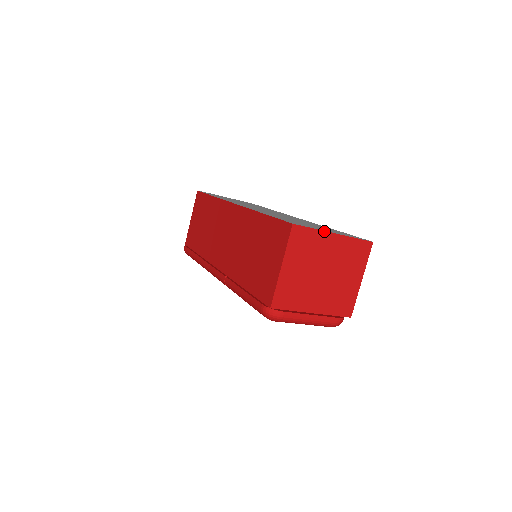
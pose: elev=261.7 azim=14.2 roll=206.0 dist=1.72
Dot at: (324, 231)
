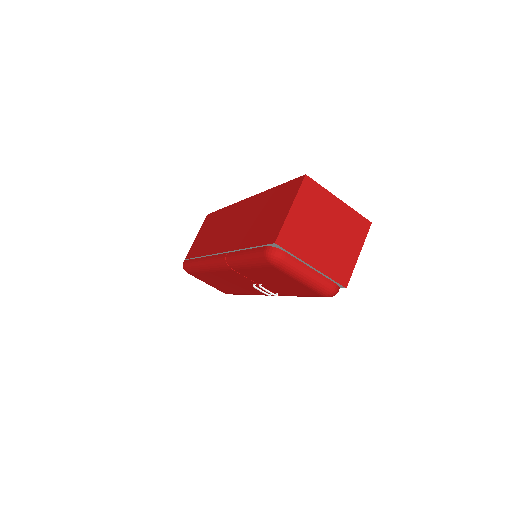
Dot at: (331, 193)
